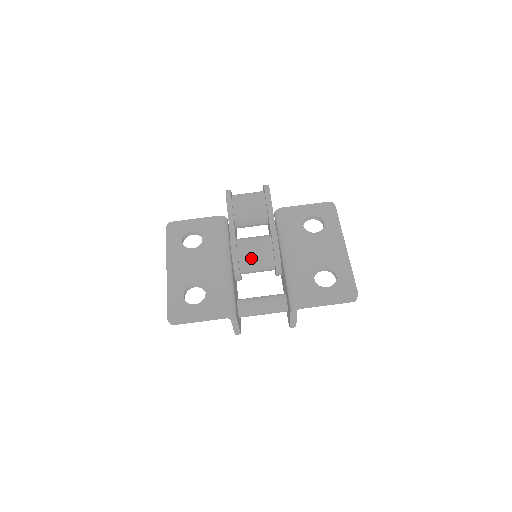
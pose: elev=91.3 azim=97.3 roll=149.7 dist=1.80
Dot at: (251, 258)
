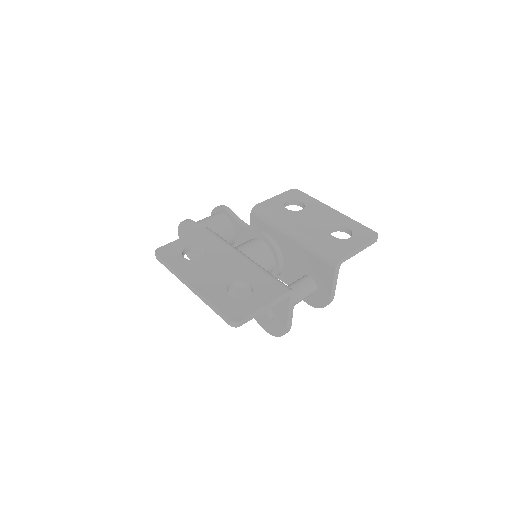
Dot at: occluded
